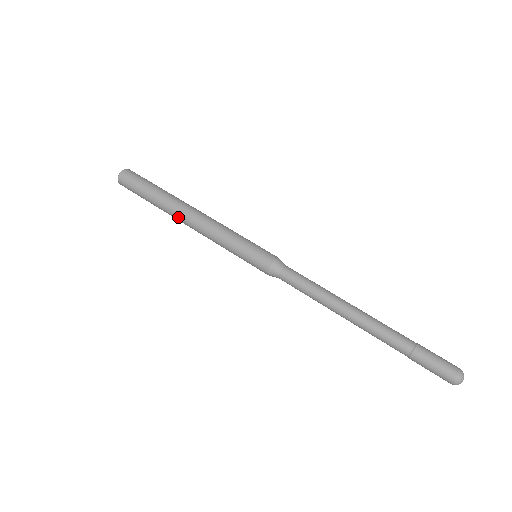
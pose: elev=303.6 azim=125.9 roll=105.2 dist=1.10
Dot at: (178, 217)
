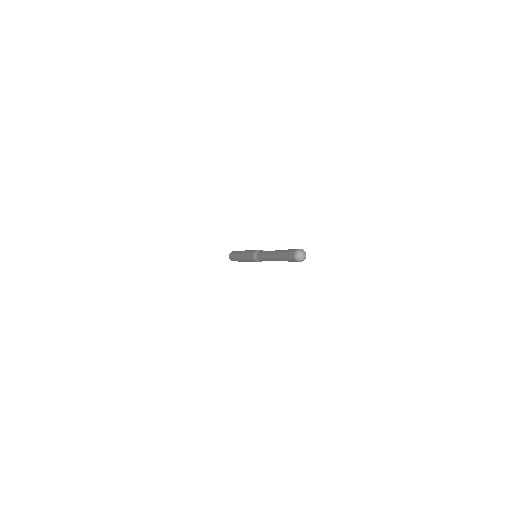
Dot at: occluded
